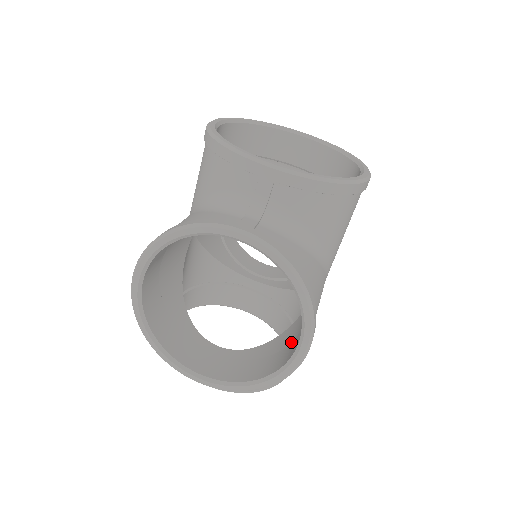
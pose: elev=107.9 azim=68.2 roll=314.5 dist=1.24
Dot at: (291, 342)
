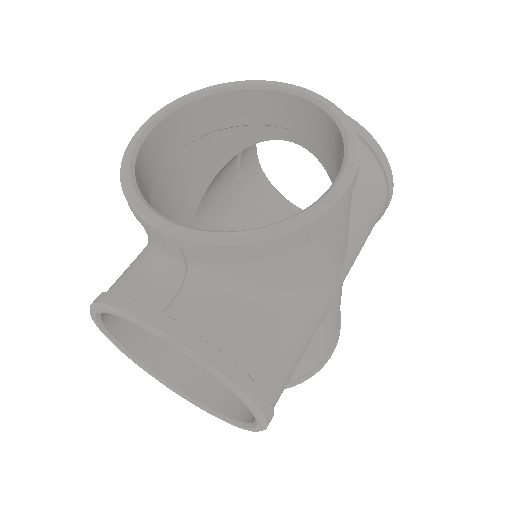
Dot at: occluded
